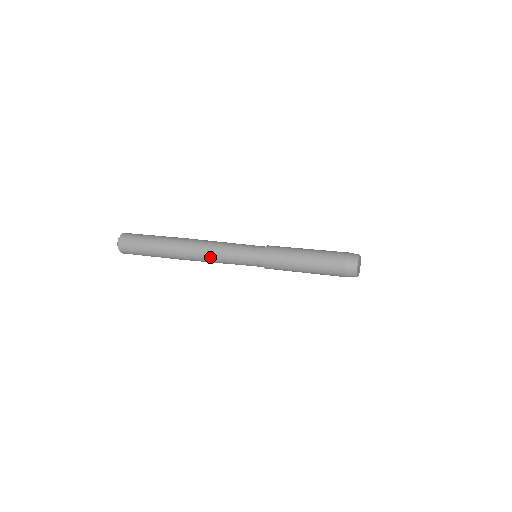
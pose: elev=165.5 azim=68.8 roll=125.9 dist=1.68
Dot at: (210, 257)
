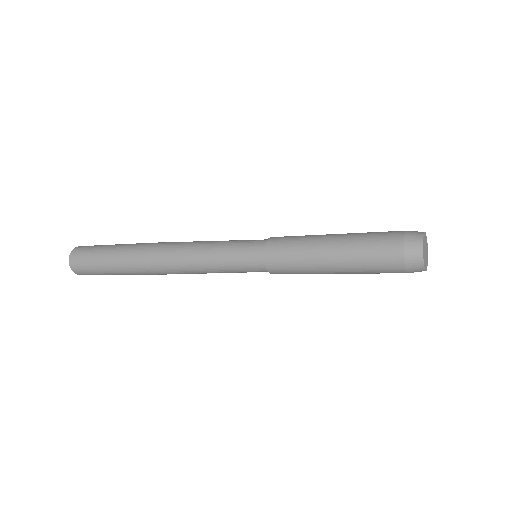
Dot at: (192, 271)
